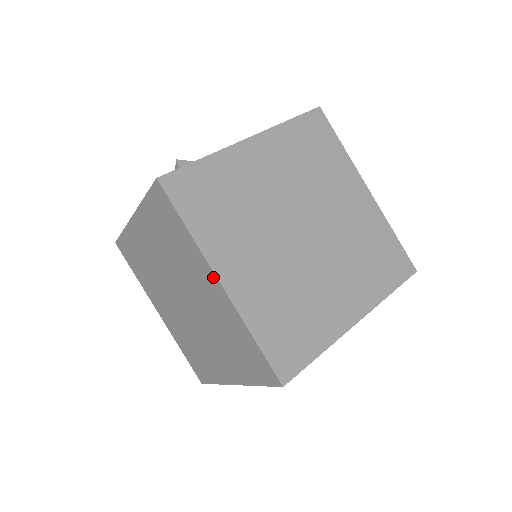
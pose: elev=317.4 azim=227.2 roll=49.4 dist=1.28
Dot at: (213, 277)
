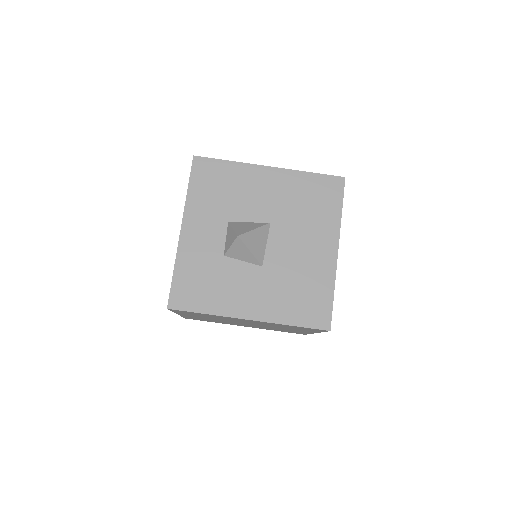
Dot at: occluded
